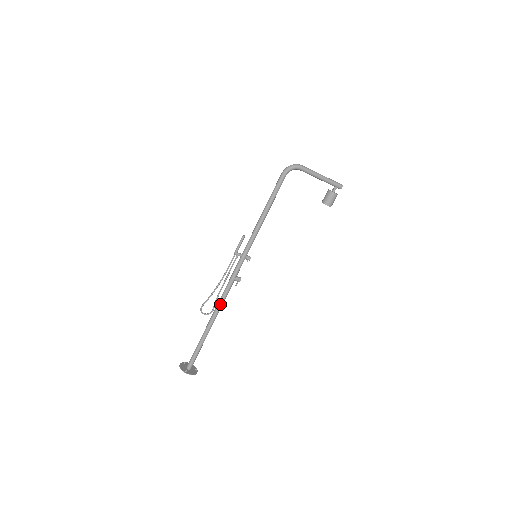
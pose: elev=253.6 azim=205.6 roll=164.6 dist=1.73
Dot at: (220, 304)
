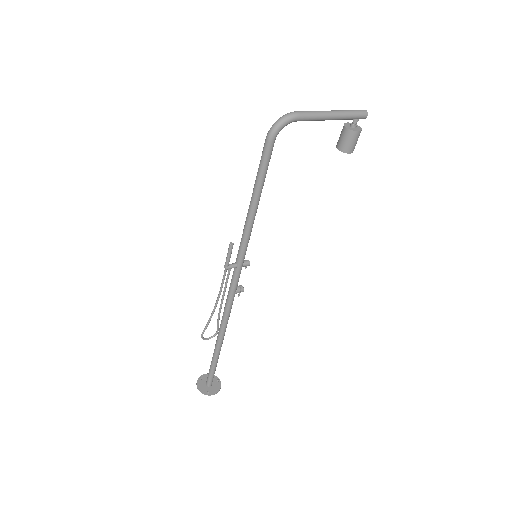
Dot at: (225, 323)
